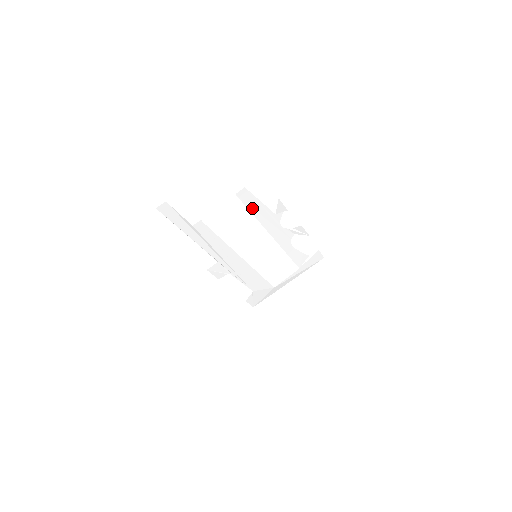
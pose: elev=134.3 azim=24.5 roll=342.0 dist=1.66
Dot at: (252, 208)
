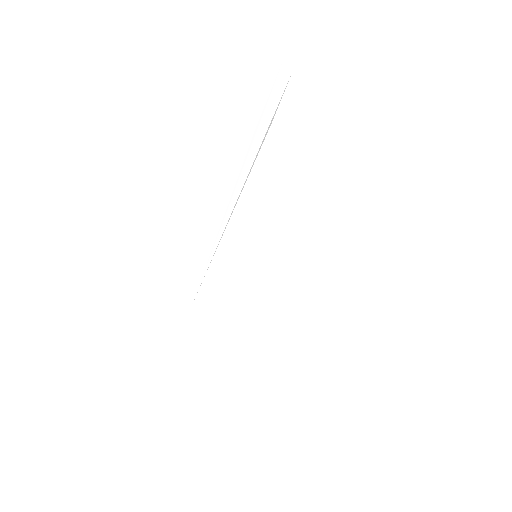
Dot at: (312, 195)
